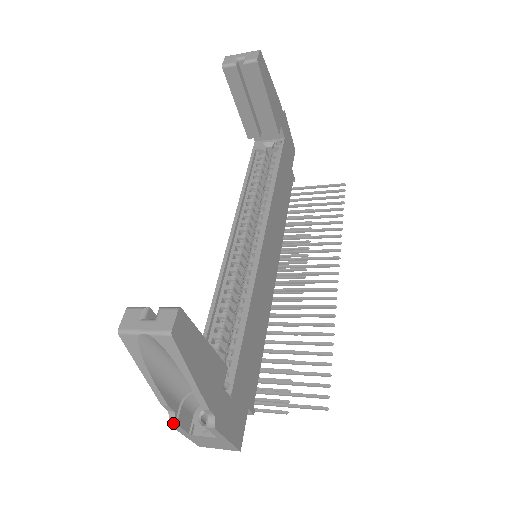
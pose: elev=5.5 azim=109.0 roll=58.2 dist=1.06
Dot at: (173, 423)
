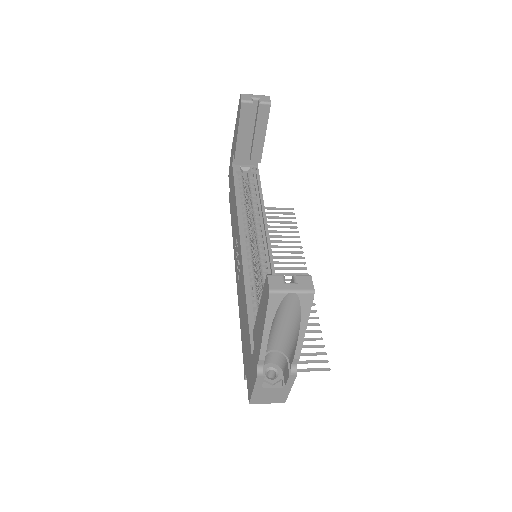
Dot at: (262, 375)
